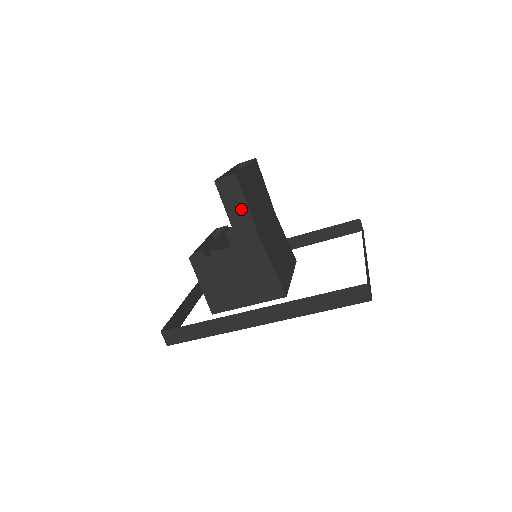
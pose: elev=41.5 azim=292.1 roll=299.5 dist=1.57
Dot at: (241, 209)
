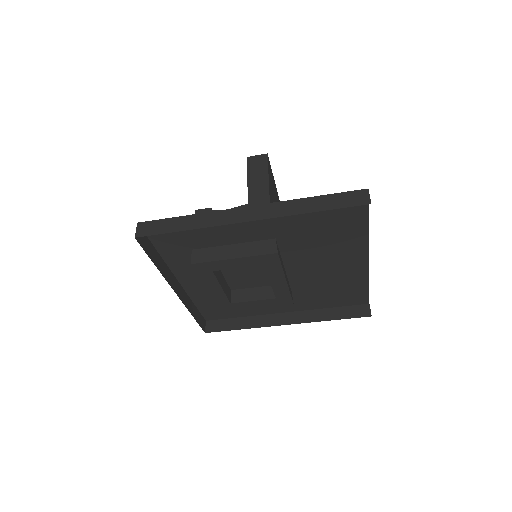
Dot at: (262, 177)
